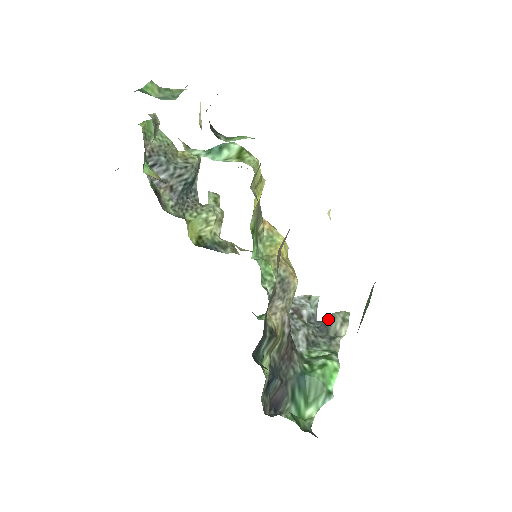
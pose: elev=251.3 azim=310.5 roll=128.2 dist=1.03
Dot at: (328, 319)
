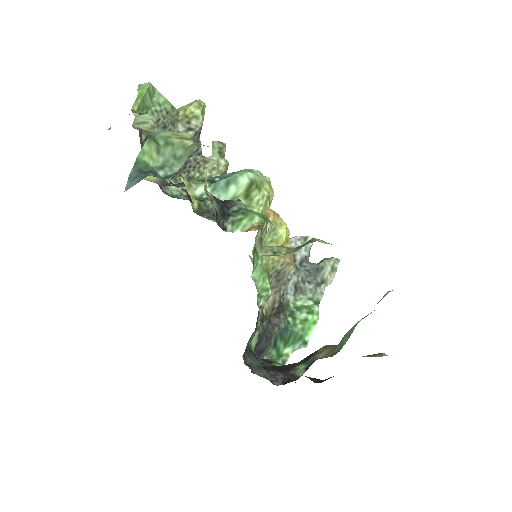
Dot at: (319, 265)
